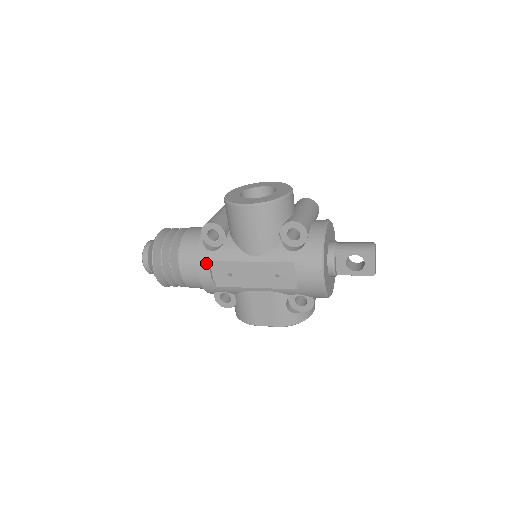
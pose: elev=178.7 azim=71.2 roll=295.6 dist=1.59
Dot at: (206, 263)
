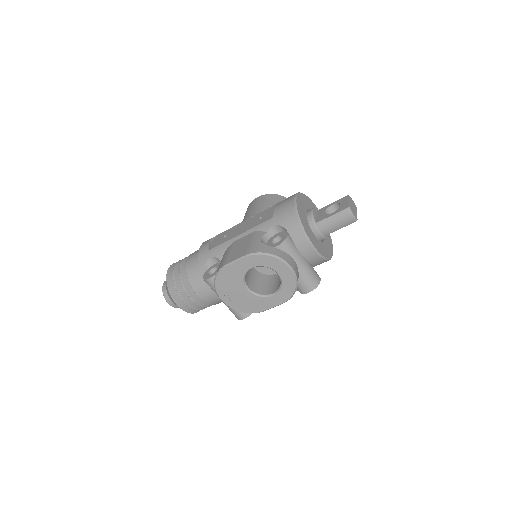
Dot at: (211, 238)
